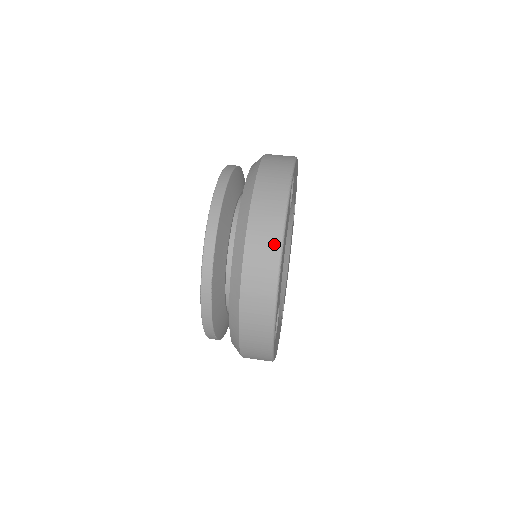
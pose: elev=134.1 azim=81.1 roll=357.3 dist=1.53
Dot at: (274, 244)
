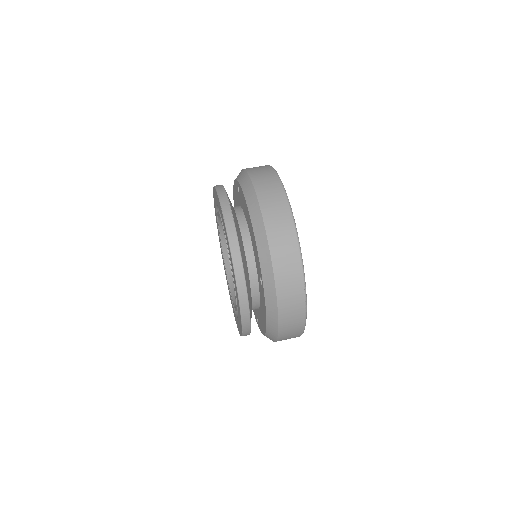
Dot at: (299, 331)
